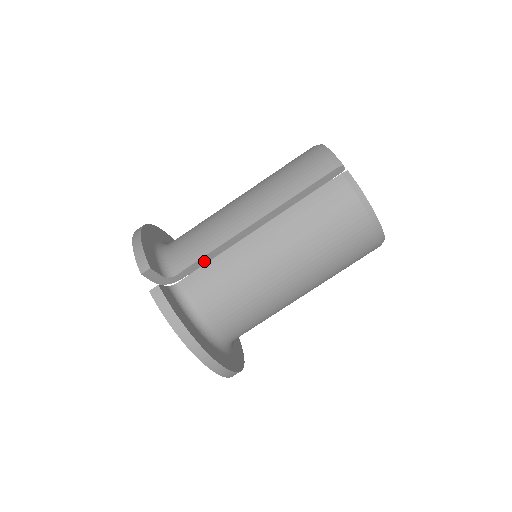
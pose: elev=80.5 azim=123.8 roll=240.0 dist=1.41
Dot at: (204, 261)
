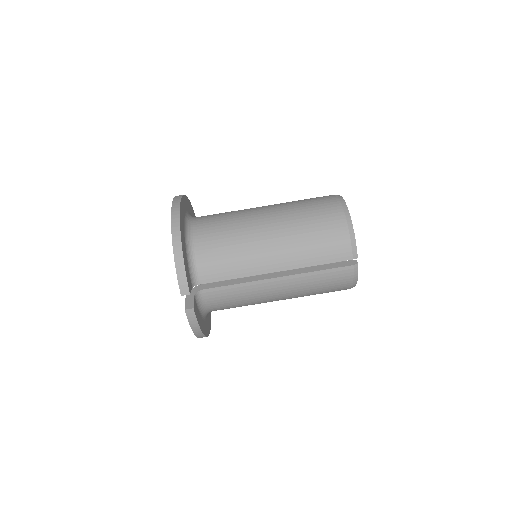
Dot at: occluded
